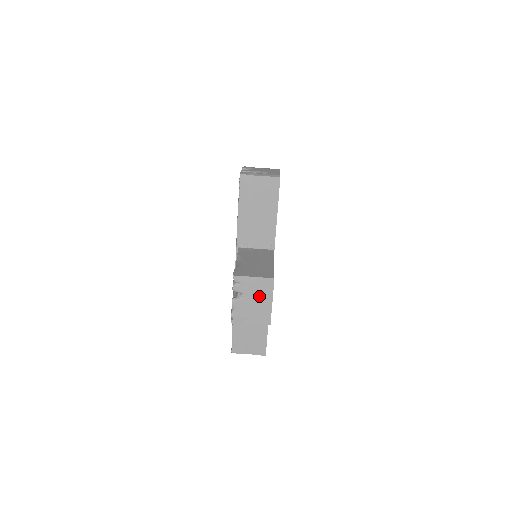
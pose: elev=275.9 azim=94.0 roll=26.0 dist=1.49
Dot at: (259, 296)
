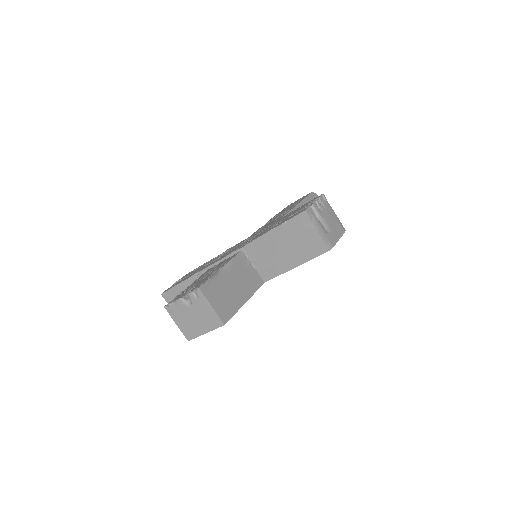
Dot at: (201, 319)
